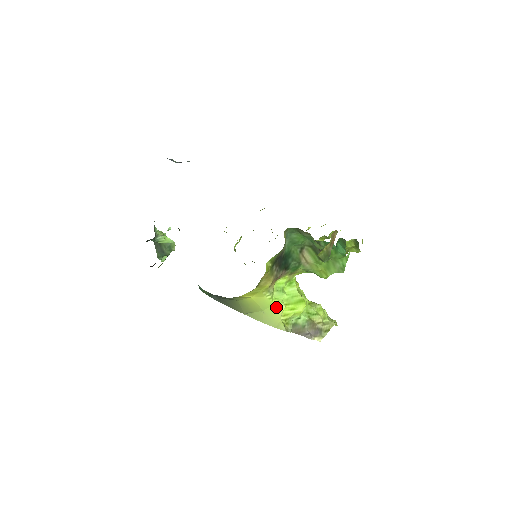
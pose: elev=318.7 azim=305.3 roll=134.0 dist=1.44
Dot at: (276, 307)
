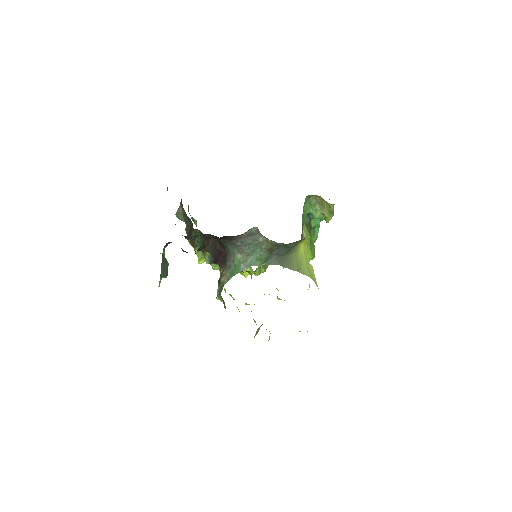
Dot at: (310, 265)
